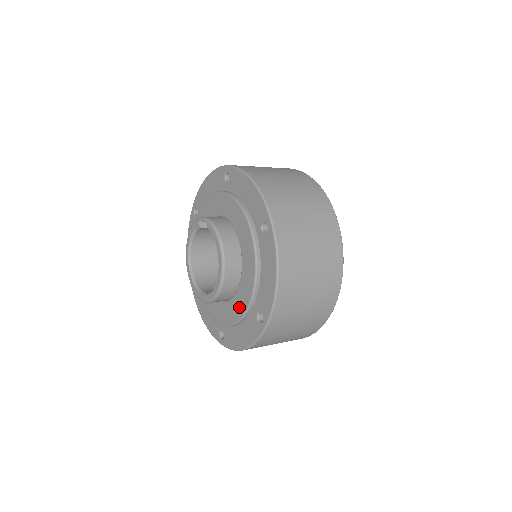
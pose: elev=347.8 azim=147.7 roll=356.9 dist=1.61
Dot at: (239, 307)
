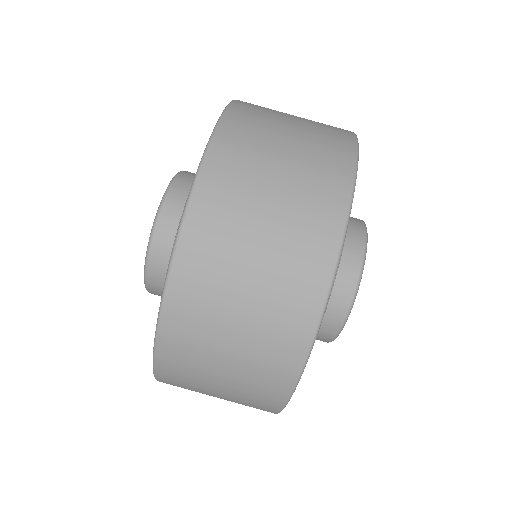
Dot at: occluded
